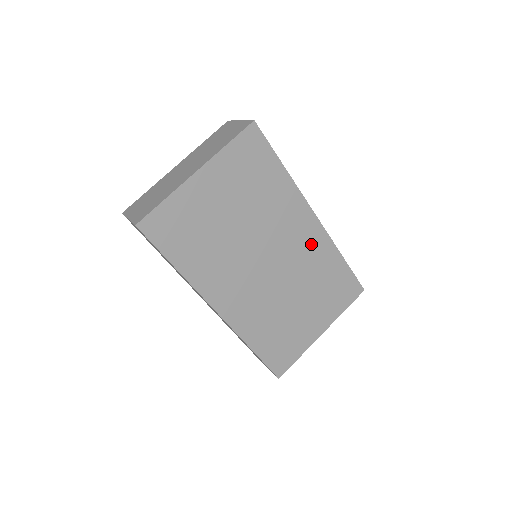
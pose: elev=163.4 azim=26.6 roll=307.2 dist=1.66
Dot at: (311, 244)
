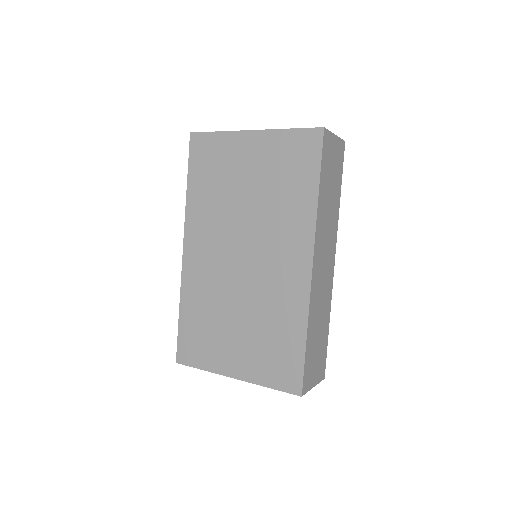
Dot at: (288, 285)
